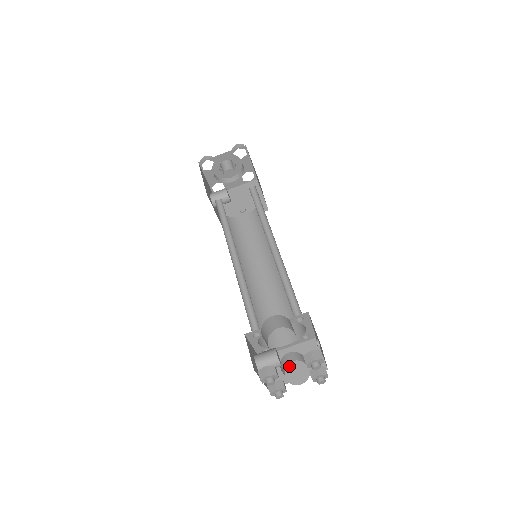
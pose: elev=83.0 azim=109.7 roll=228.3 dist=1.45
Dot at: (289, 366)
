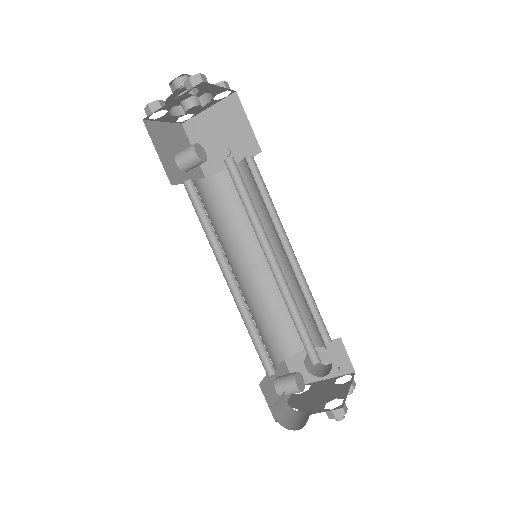
Dot at: occluded
